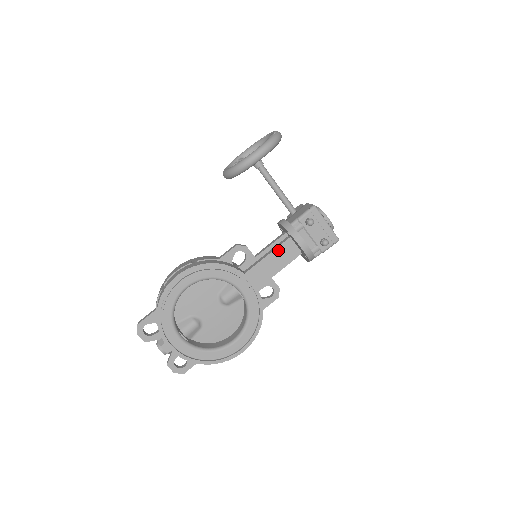
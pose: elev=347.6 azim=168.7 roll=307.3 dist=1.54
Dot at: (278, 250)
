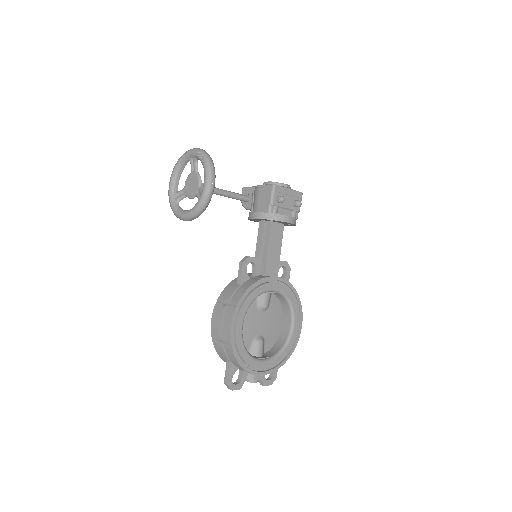
Dot at: (271, 238)
